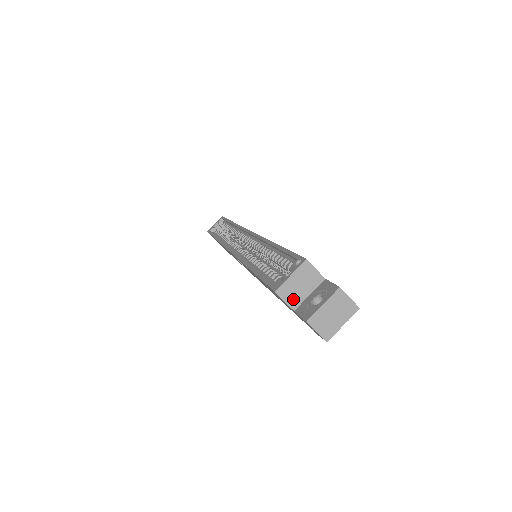
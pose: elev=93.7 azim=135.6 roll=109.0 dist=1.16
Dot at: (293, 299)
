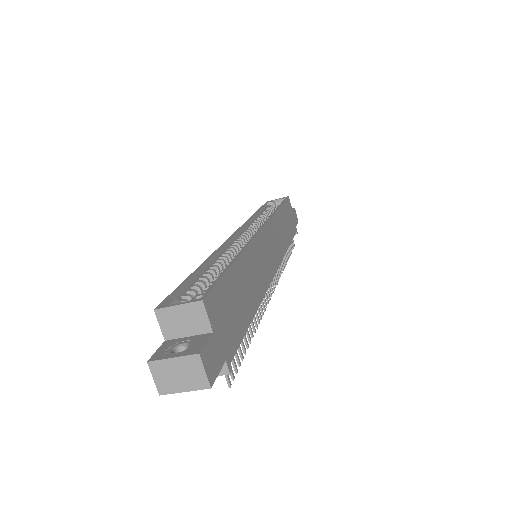
Dot at: (169, 329)
